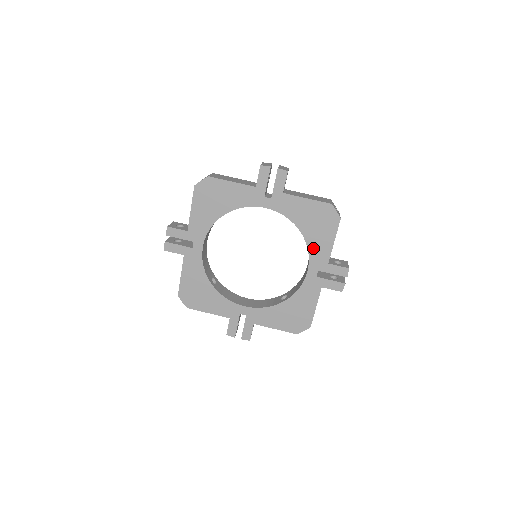
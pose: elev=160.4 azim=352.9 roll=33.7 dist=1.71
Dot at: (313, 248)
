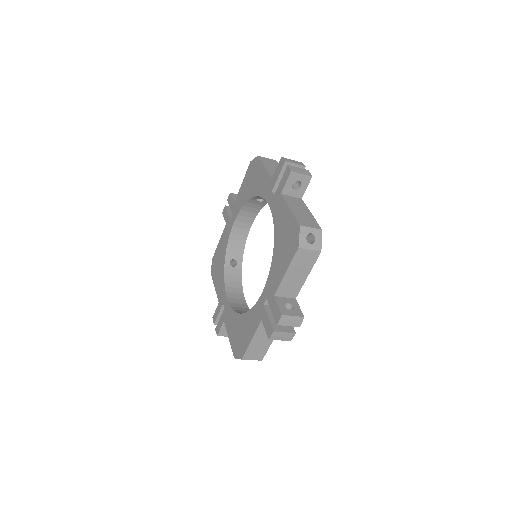
Dot at: (261, 191)
